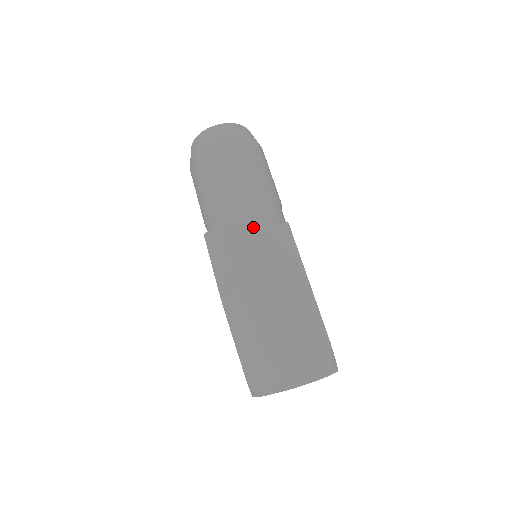
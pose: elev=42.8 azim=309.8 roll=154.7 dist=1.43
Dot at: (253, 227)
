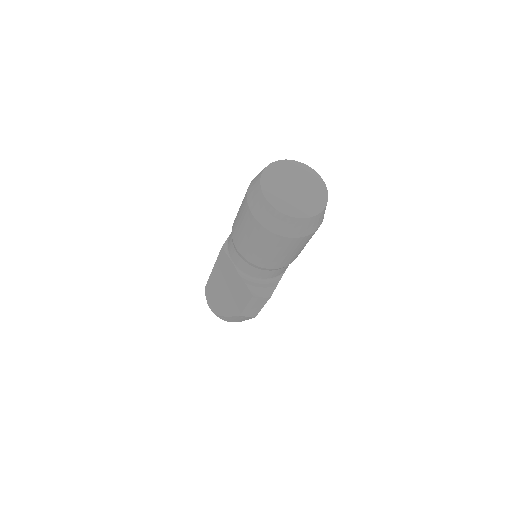
Dot at: occluded
